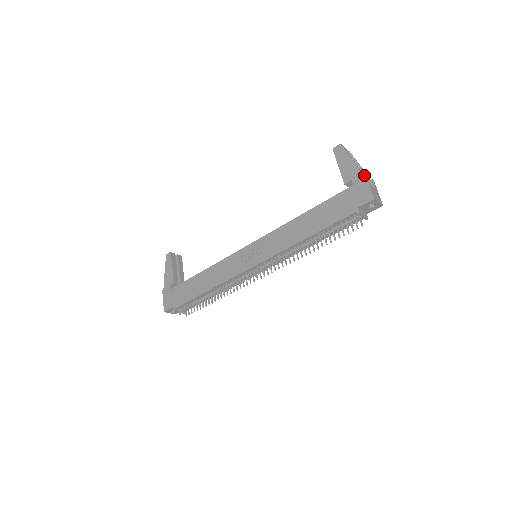
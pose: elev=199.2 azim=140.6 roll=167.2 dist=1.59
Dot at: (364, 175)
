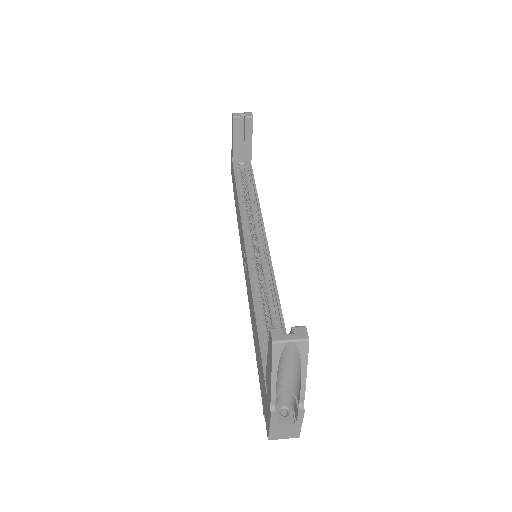
Dot at: (270, 414)
